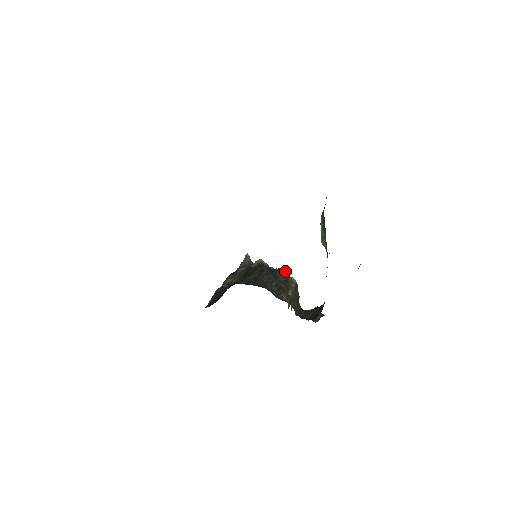
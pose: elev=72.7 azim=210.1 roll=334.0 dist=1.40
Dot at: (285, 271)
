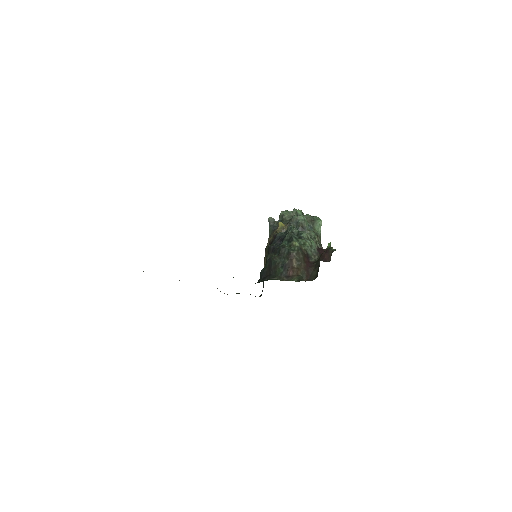
Dot at: (288, 237)
